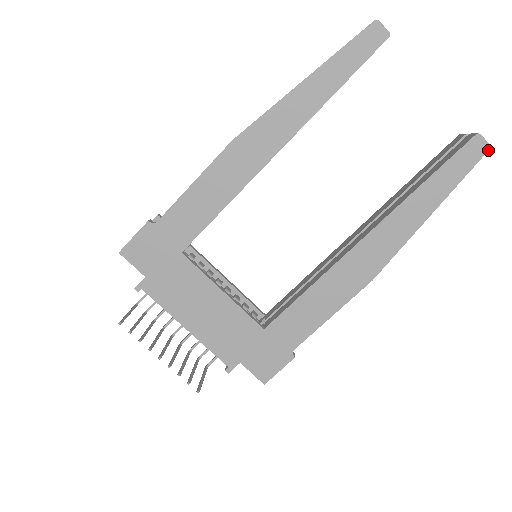
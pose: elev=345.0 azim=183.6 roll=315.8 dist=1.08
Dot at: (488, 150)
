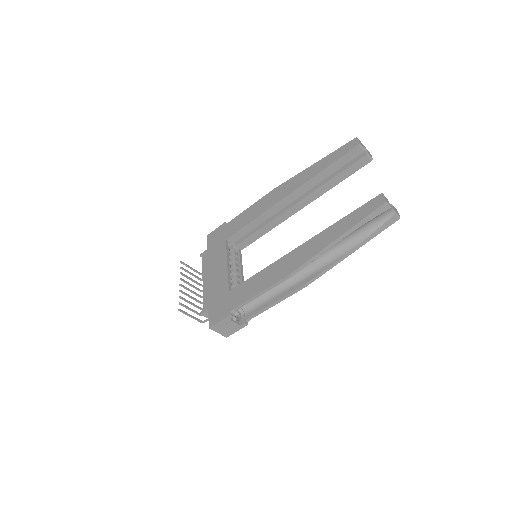
Dot at: (384, 203)
